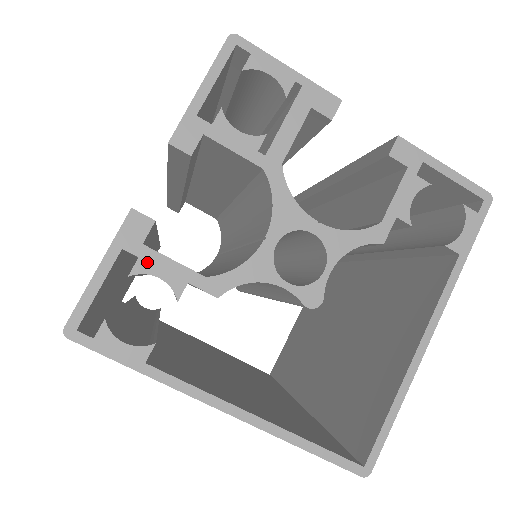
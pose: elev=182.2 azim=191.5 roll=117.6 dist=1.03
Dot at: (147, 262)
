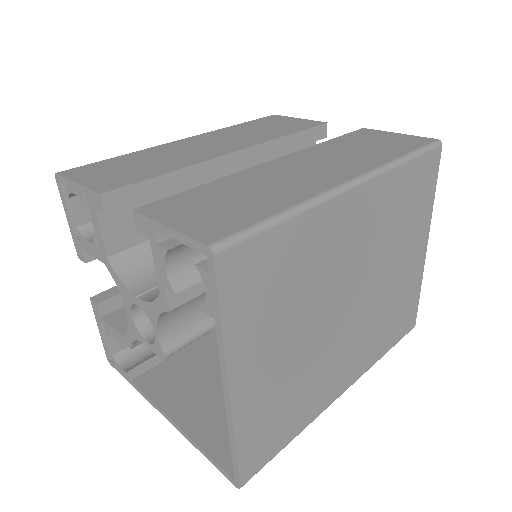
Dot at: (106, 327)
